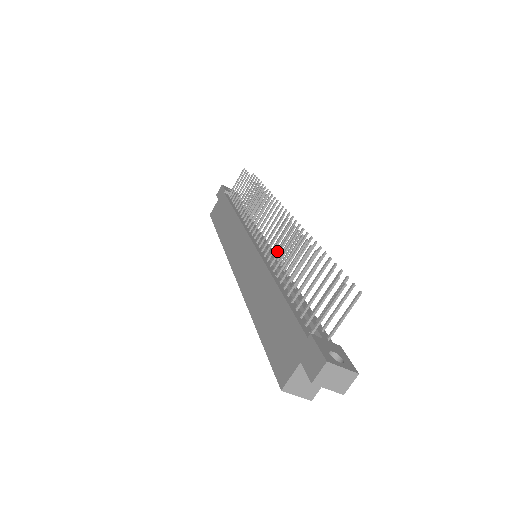
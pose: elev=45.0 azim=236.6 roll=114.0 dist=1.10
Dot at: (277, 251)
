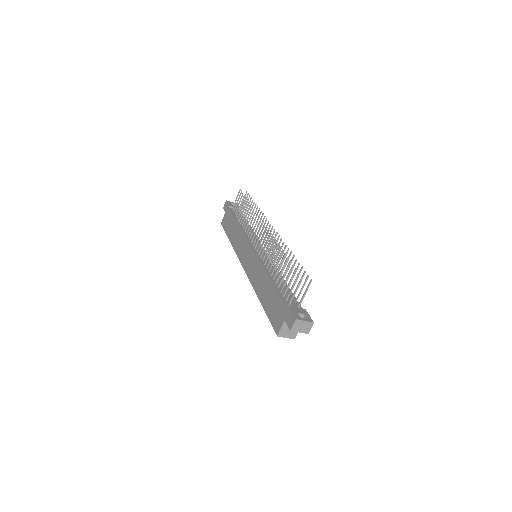
Dot at: (268, 253)
